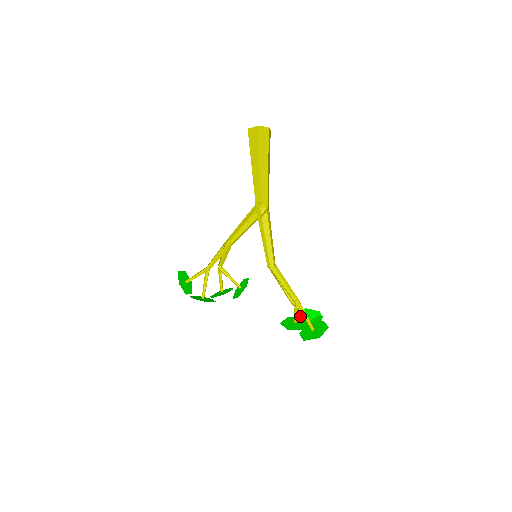
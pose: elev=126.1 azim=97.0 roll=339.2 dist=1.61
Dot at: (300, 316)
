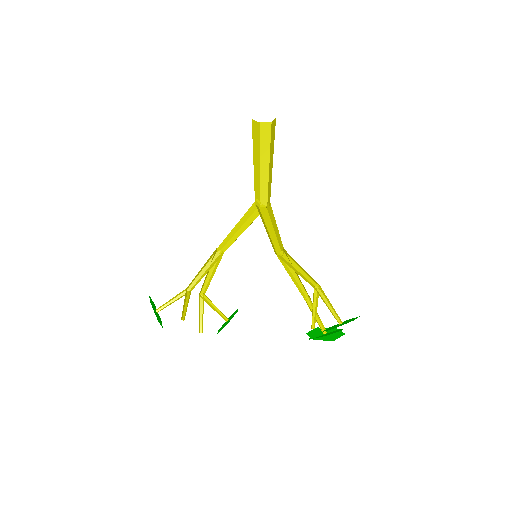
Dot at: (313, 332)
